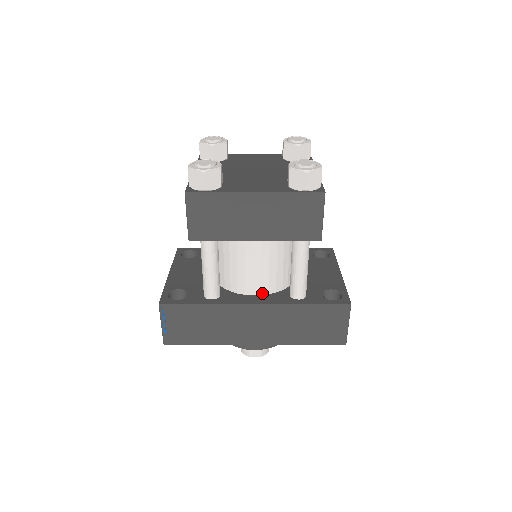
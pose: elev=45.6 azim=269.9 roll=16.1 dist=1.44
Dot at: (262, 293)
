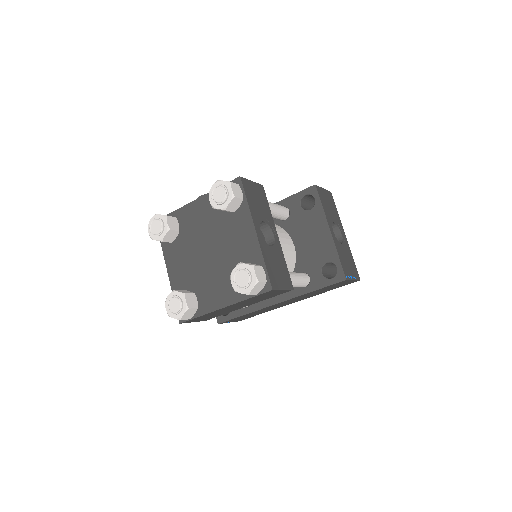
Dot at: occluded
